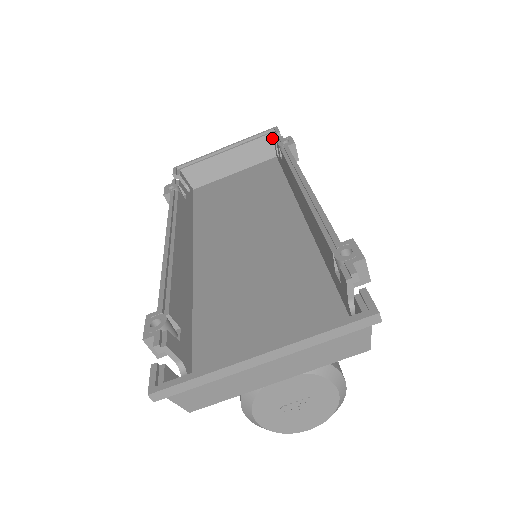
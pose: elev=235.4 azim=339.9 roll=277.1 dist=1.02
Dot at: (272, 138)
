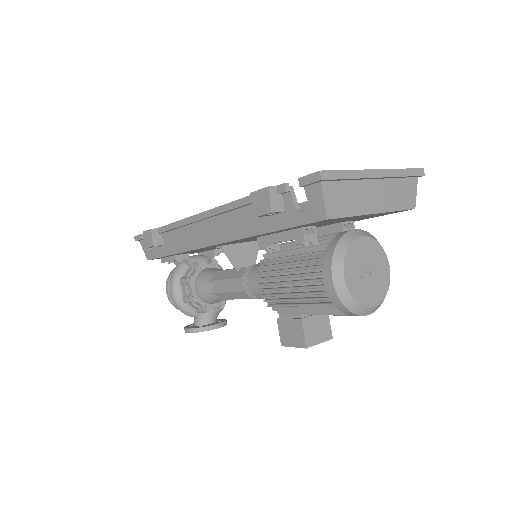
Dot at: occluded
